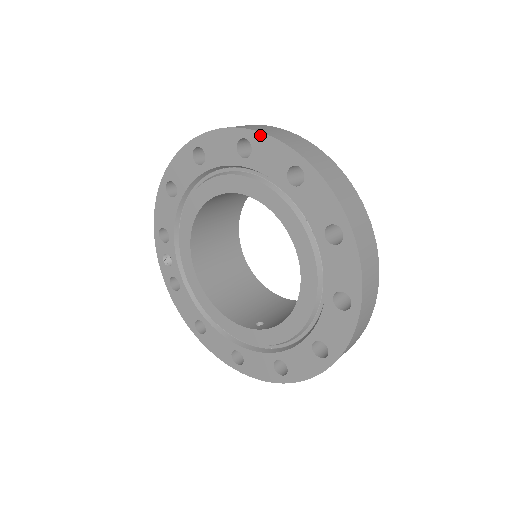
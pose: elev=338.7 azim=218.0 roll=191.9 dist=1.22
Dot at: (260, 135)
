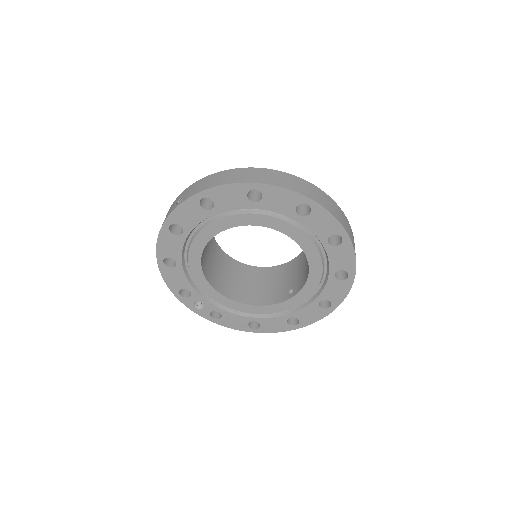
Dot at: (213, 189)
